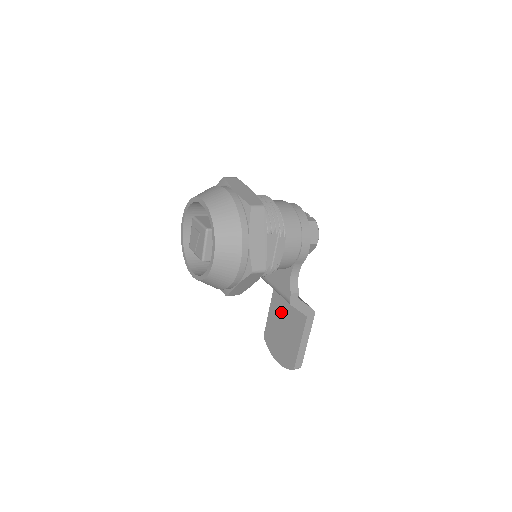
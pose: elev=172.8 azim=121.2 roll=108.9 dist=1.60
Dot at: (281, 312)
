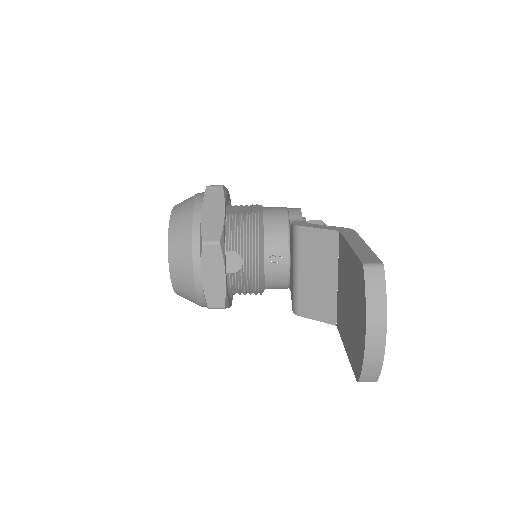
Dot at: (342, 306)
